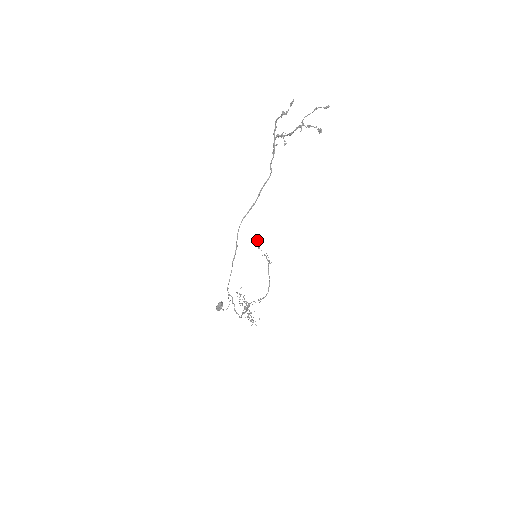
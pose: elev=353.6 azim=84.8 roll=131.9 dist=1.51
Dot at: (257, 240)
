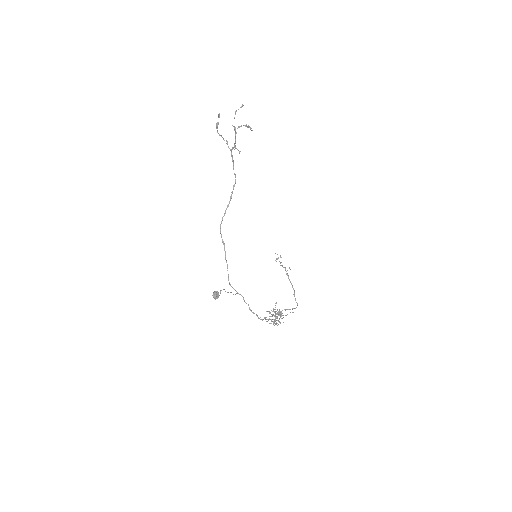
Dot at: occluded
